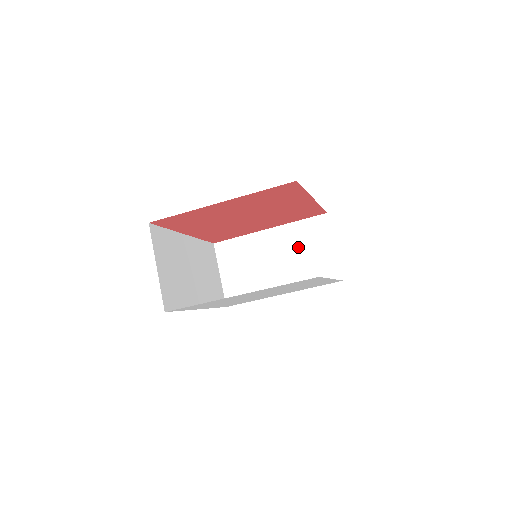
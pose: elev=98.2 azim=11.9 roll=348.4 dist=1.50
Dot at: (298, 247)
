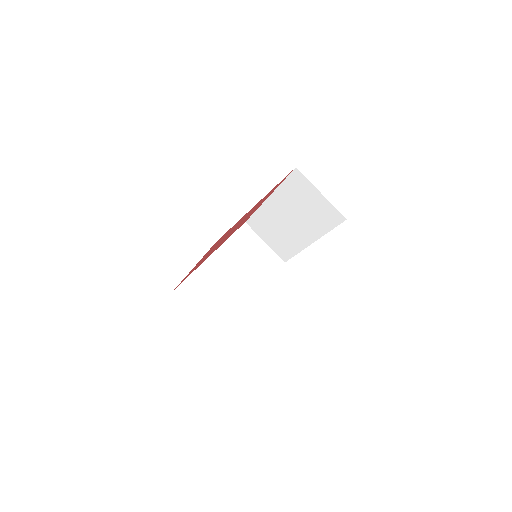
Dot at: (242, 256)
